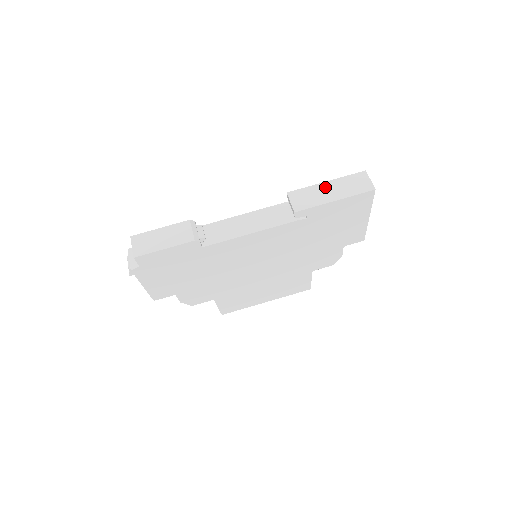
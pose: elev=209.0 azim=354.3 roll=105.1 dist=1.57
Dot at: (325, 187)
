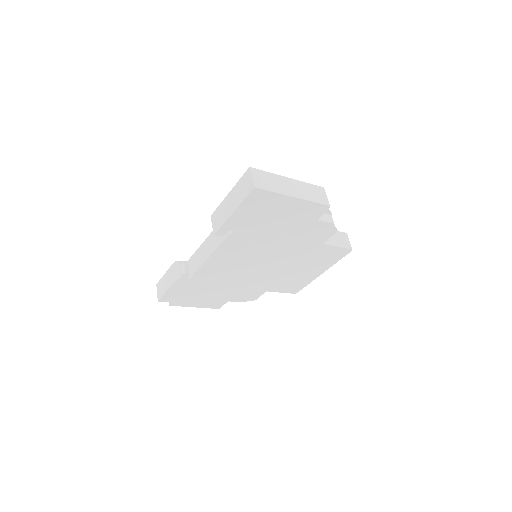
Dot at: (228, 200)
